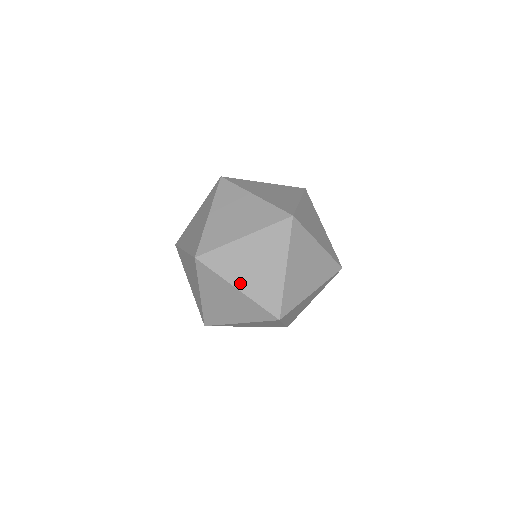
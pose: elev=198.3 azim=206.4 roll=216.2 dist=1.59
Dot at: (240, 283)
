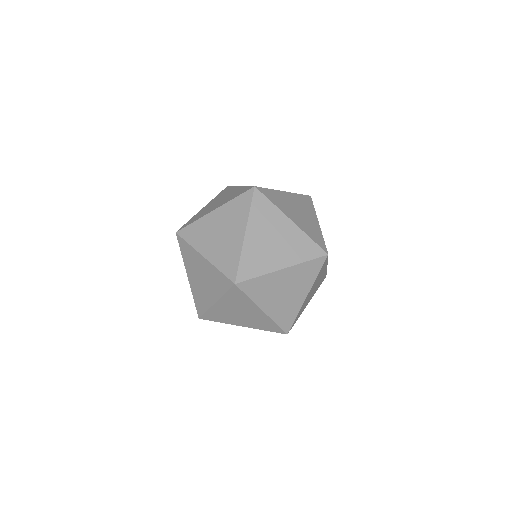
Dot at: (267, 306)
